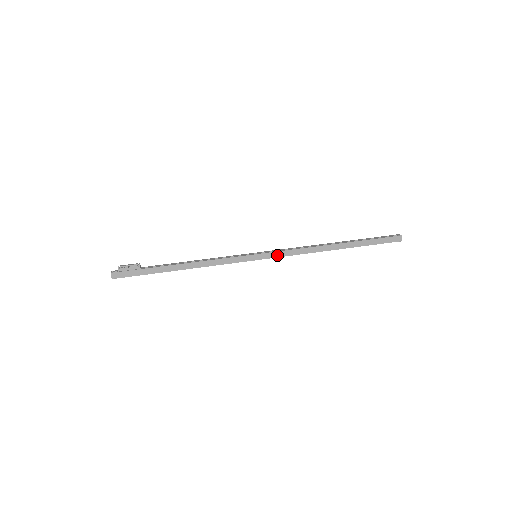
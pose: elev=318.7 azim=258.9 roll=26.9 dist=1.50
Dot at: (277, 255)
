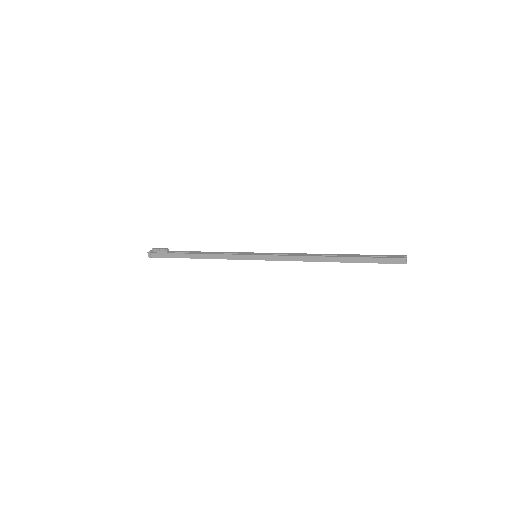
Dot at: (273, 258)
